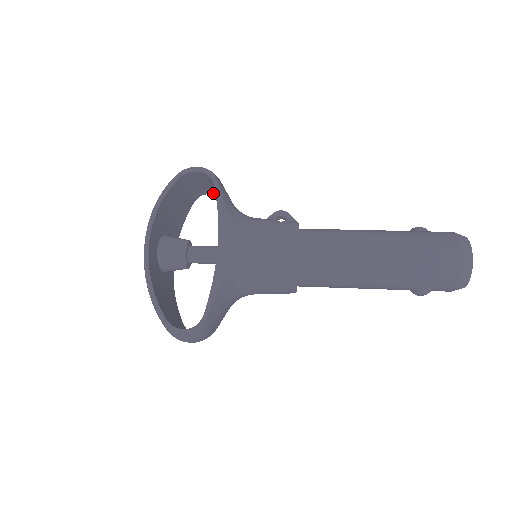
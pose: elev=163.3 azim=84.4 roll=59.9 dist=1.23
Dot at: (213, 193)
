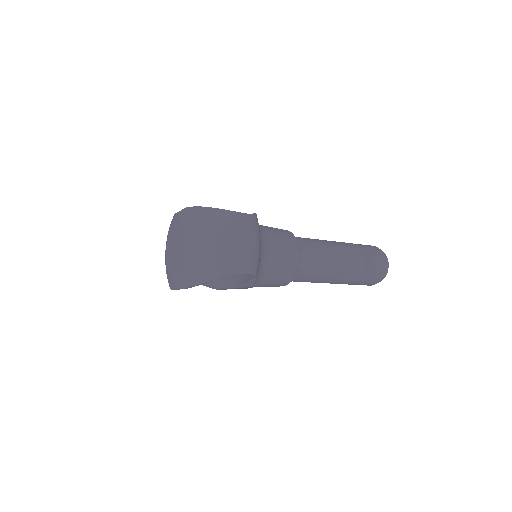
Dot at: occluded
